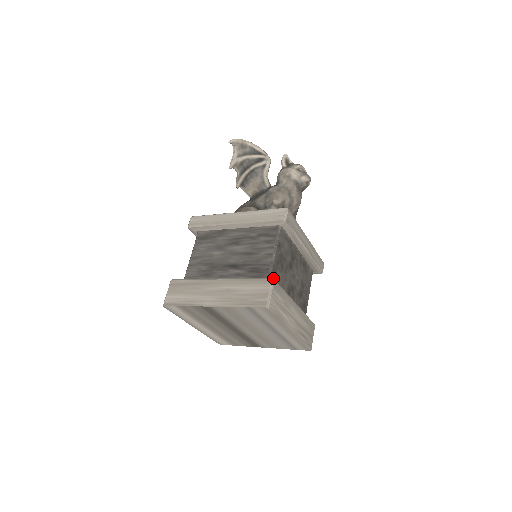
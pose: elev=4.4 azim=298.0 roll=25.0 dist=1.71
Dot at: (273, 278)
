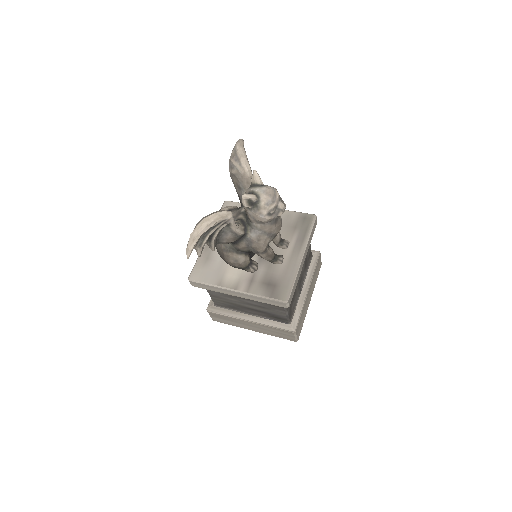
Dot at: (294, 331)
